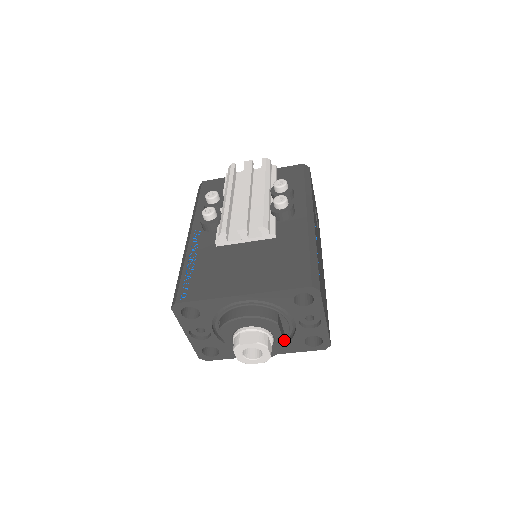
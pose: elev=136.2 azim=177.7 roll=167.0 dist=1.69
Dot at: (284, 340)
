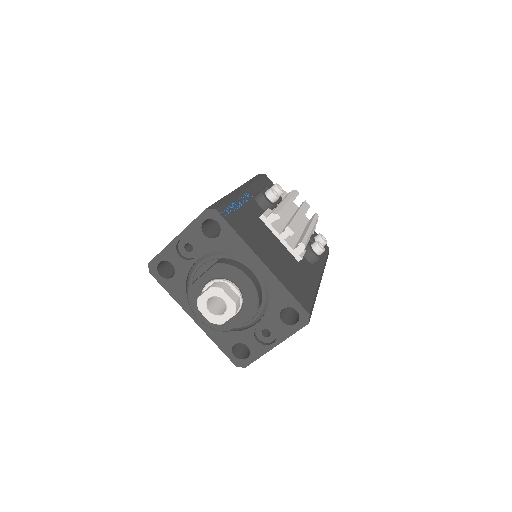
Dot at: (235, 325)
